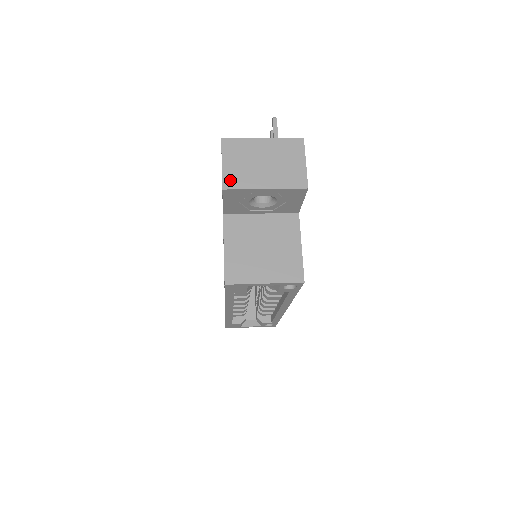
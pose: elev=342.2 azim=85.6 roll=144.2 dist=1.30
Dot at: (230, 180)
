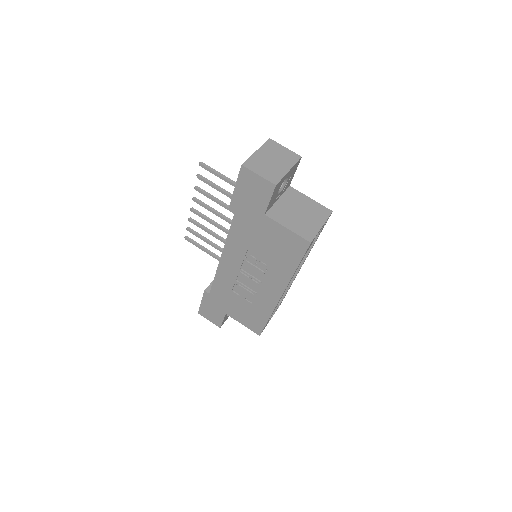
Dot at: (272, 179)
